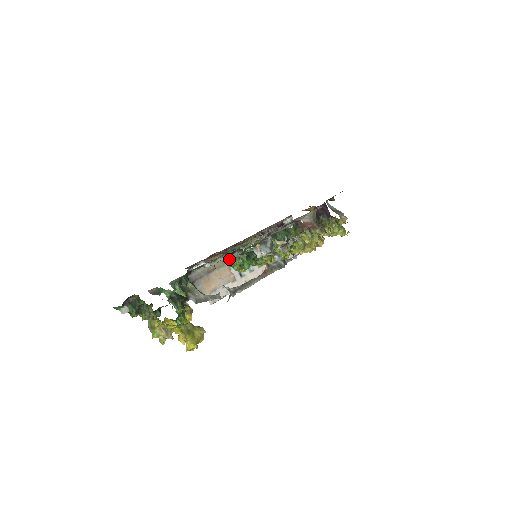
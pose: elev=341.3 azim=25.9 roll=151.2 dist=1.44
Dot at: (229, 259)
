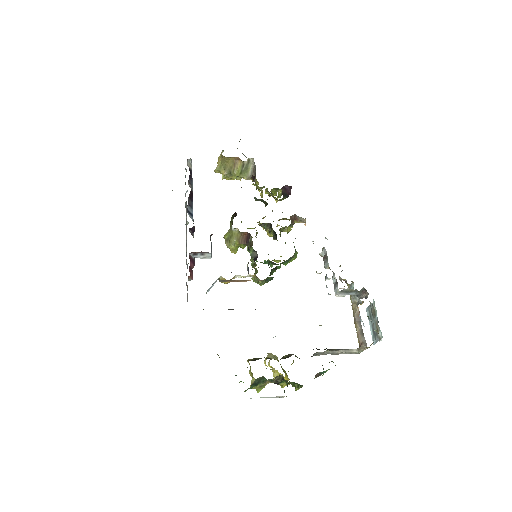
Dot at: occluded
